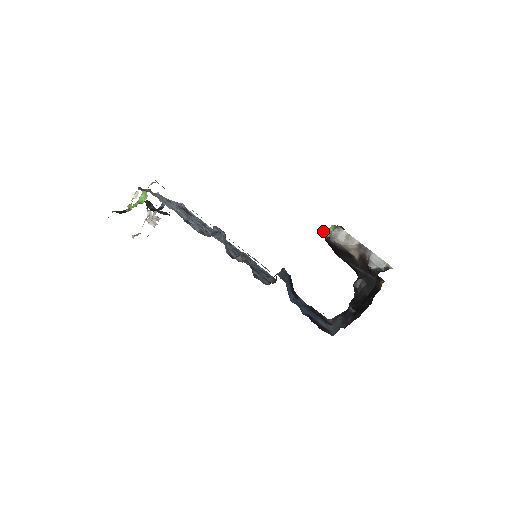
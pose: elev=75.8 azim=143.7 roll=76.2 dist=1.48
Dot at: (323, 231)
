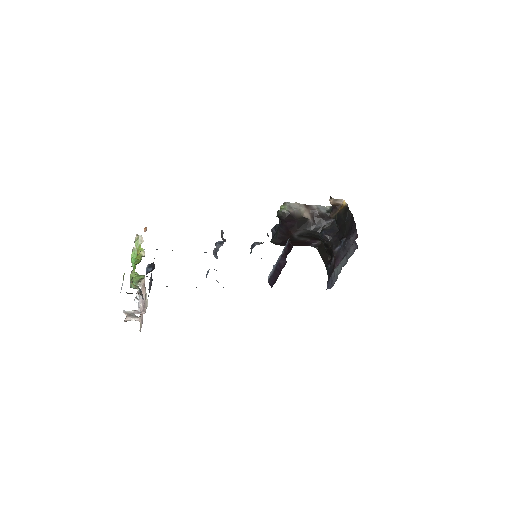
Dot at: (280, 211)
